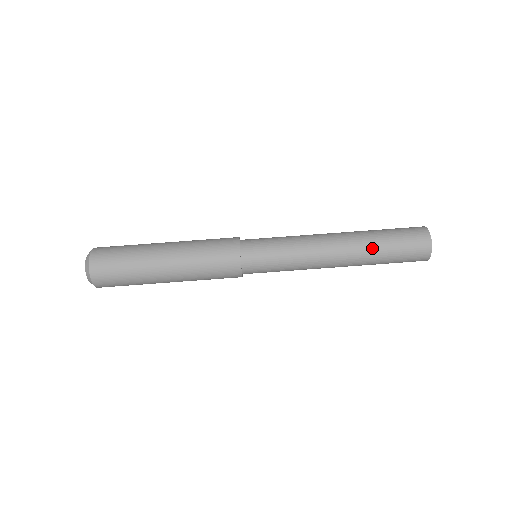
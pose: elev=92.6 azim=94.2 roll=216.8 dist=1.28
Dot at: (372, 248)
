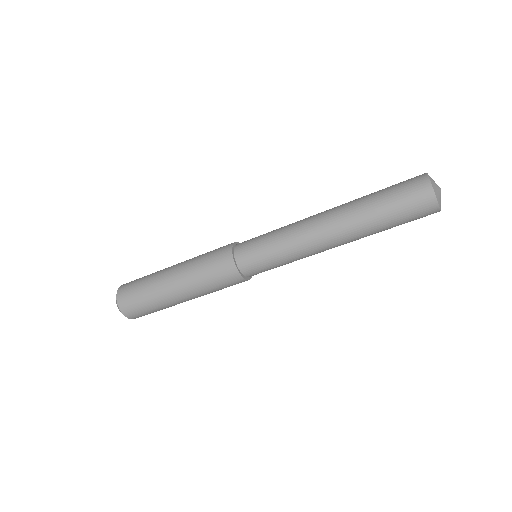
Dot at: occluded
